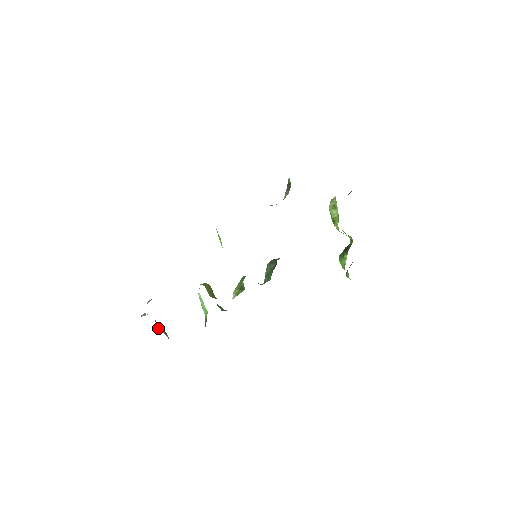
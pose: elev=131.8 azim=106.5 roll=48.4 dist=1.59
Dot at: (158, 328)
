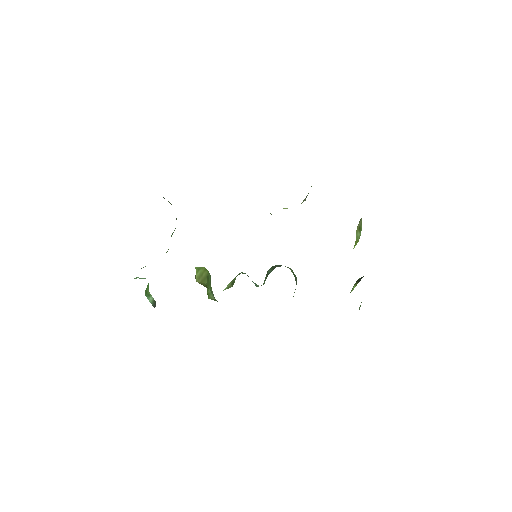
Dot at: (146, 294)
